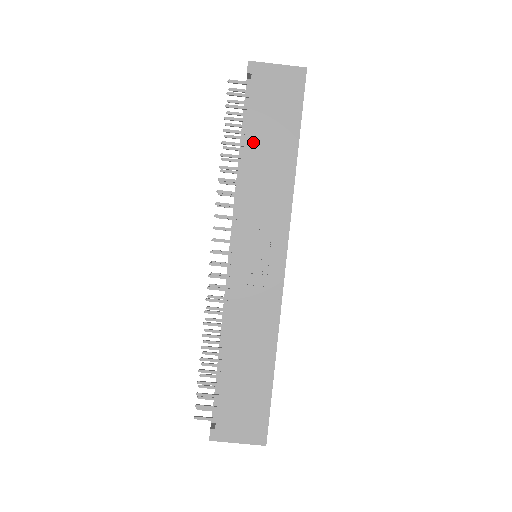
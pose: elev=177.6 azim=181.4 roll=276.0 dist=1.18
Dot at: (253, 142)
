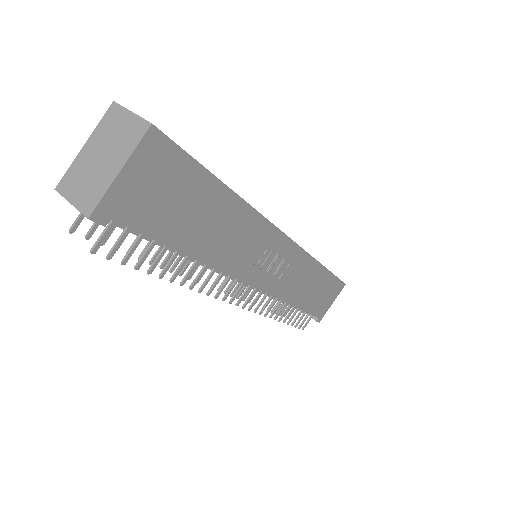
Dot at: (189, 243)
